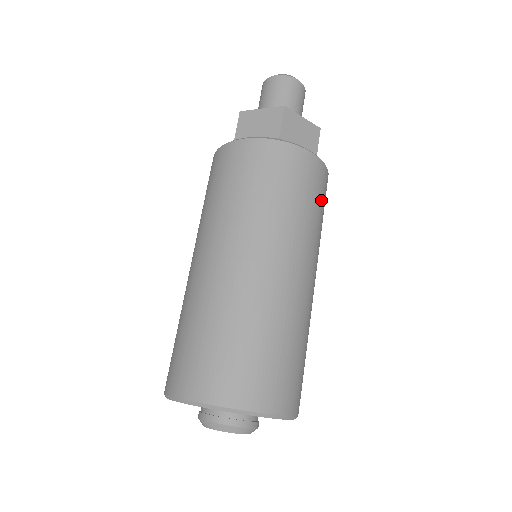
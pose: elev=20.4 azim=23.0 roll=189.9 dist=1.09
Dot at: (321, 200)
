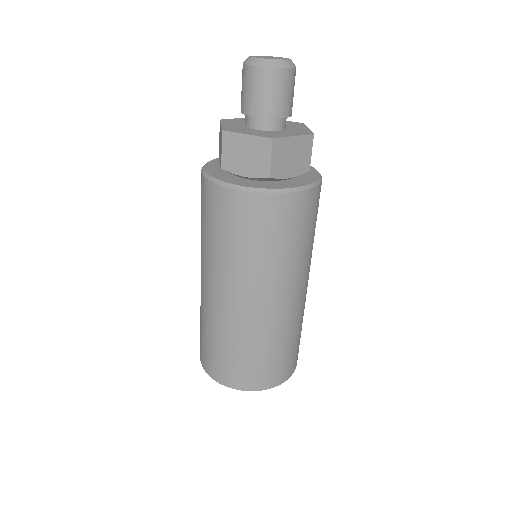
Dot at: (264, 231)
